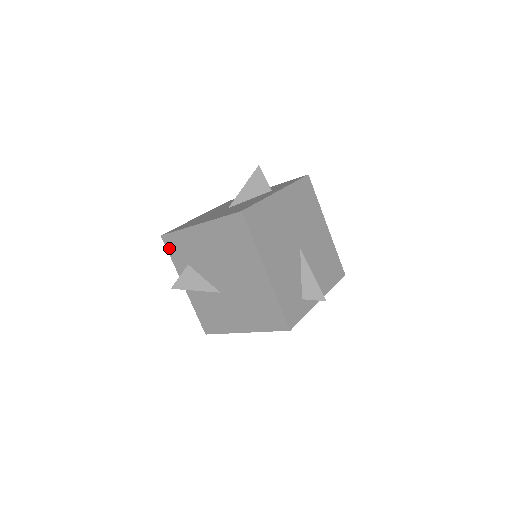
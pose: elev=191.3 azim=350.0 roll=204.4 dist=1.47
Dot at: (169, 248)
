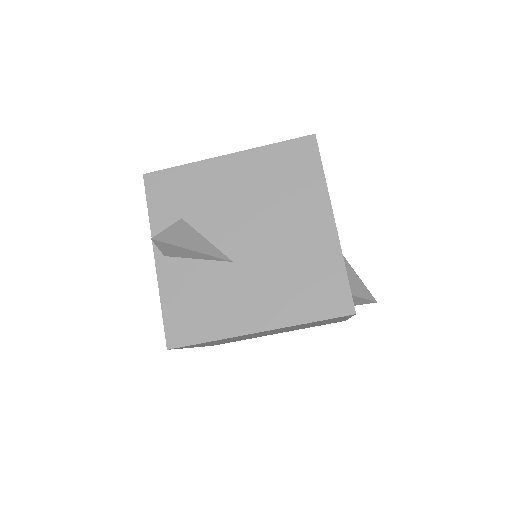
Dot at: (152, 193)
